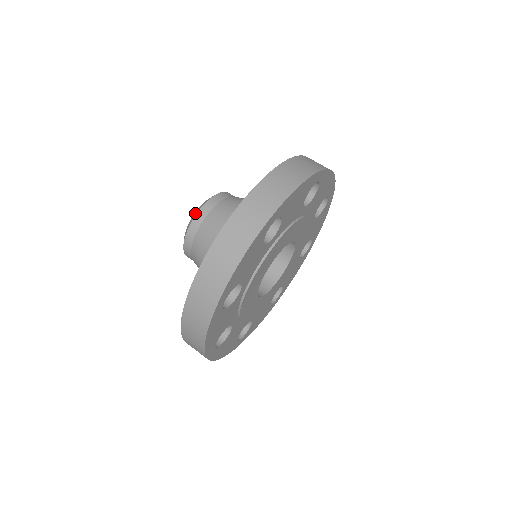
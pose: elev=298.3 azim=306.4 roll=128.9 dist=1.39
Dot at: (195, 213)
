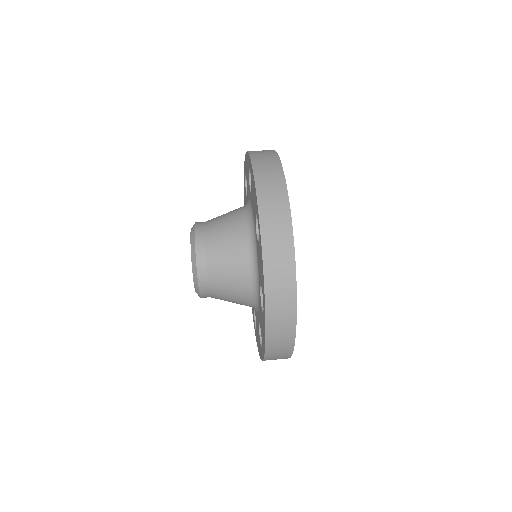
Dot at: (191, 233)
